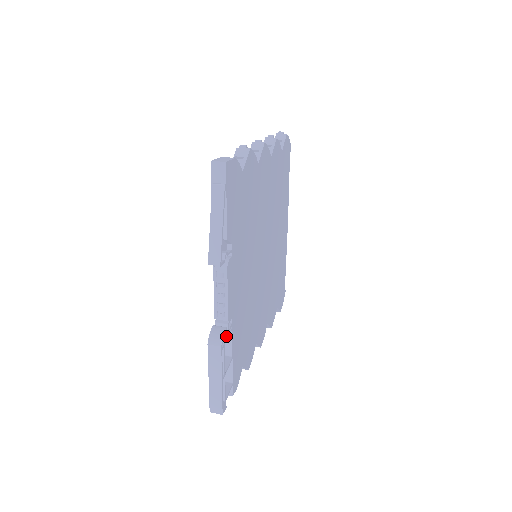
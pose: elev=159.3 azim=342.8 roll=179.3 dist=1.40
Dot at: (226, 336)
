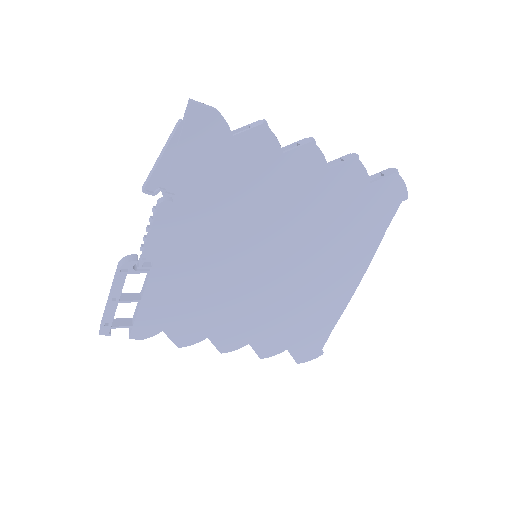
Dot at: (136, 270)
